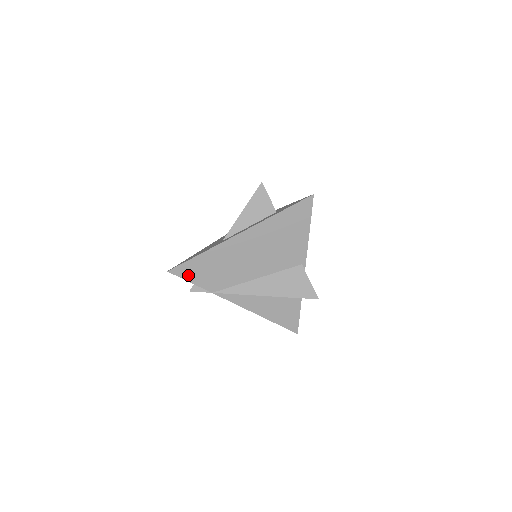
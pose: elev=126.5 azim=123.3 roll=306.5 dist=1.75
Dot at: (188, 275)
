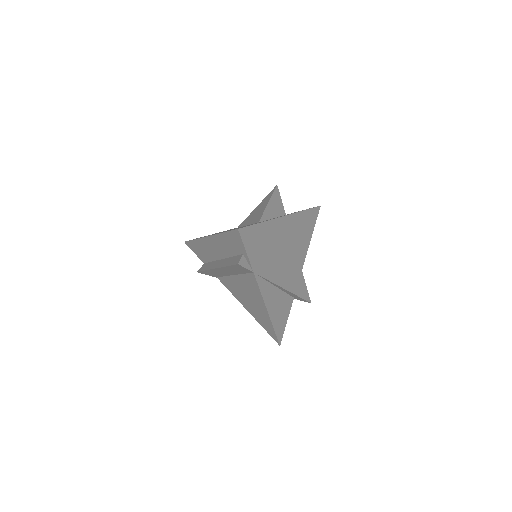
Dot at: (248, 242)
